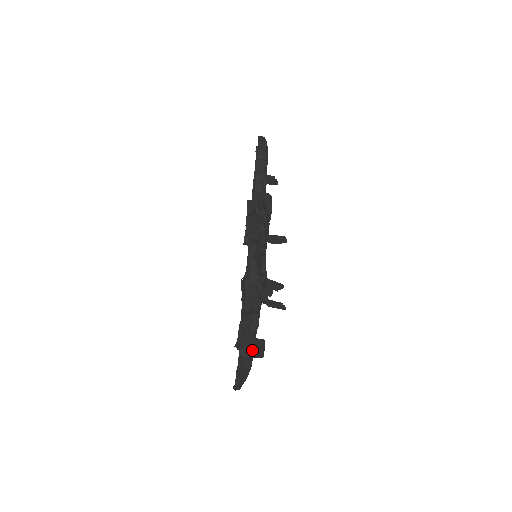
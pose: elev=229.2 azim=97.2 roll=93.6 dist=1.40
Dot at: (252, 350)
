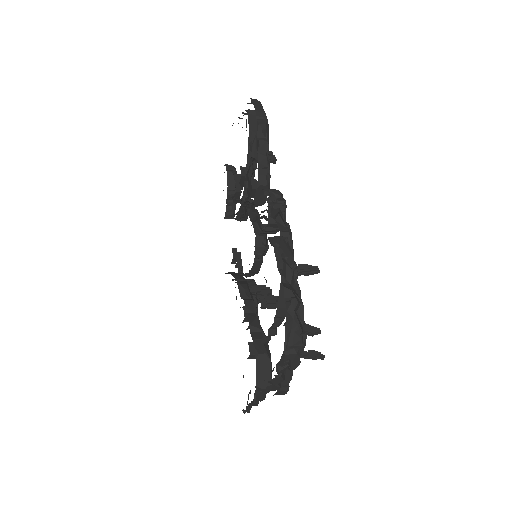
Dot at: occluded
